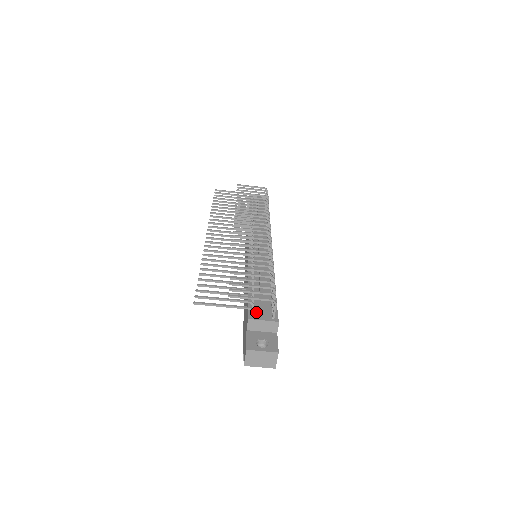
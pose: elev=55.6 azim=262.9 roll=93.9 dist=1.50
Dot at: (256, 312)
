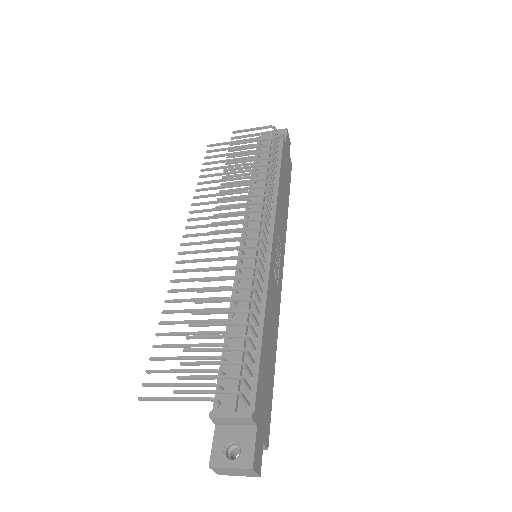
Dot at: (226, 395)
